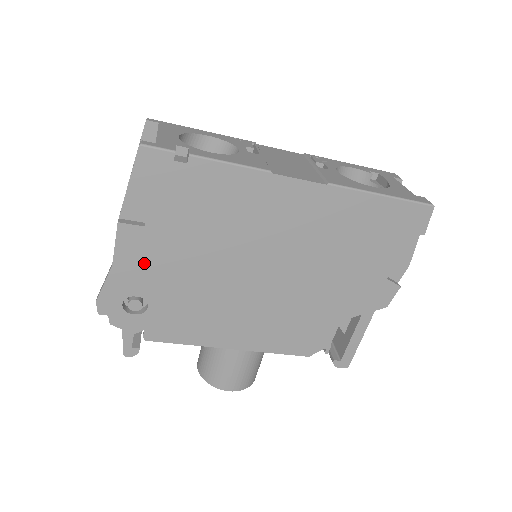
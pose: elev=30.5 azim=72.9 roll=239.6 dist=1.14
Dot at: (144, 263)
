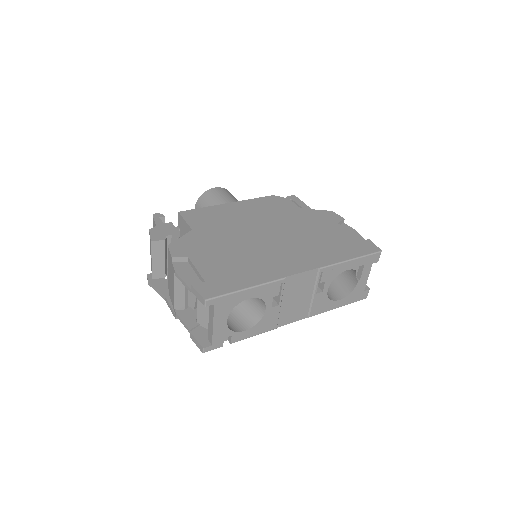
Dot at: occluded
